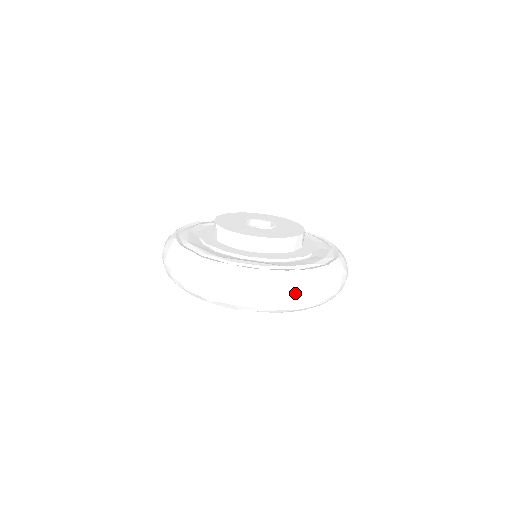
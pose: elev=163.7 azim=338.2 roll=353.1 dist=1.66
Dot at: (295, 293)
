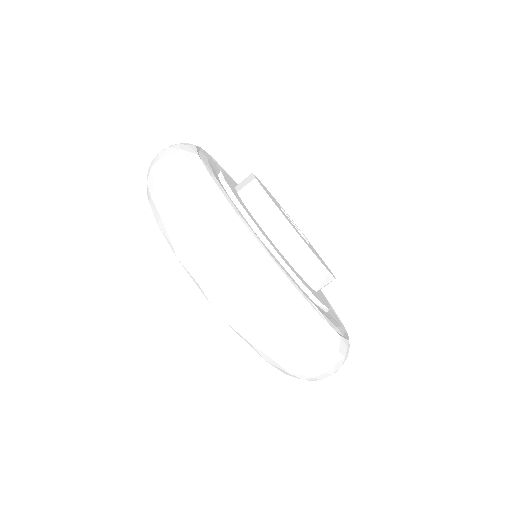
Dot at: (314, 357)
